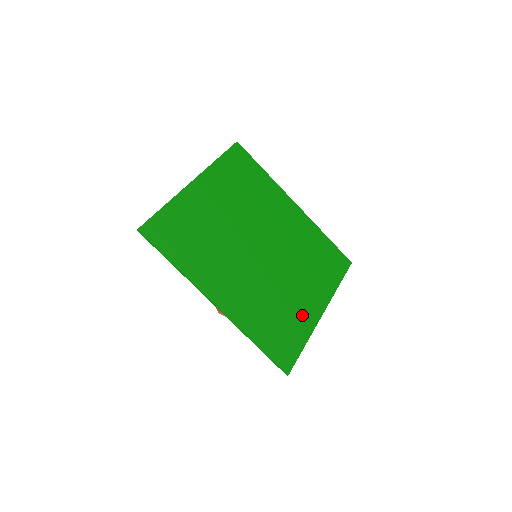
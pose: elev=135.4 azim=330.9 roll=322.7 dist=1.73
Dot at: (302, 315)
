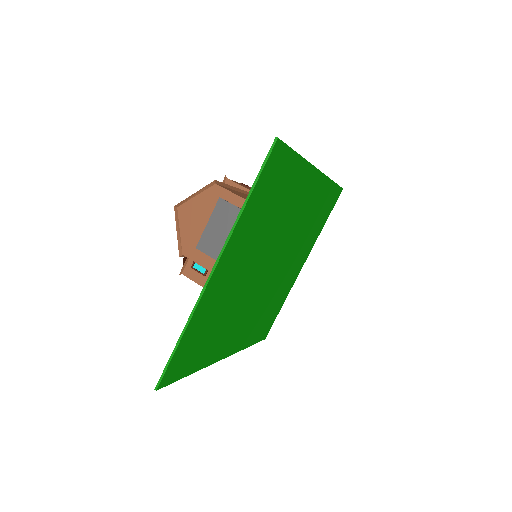
Dot at: (287, 287)
